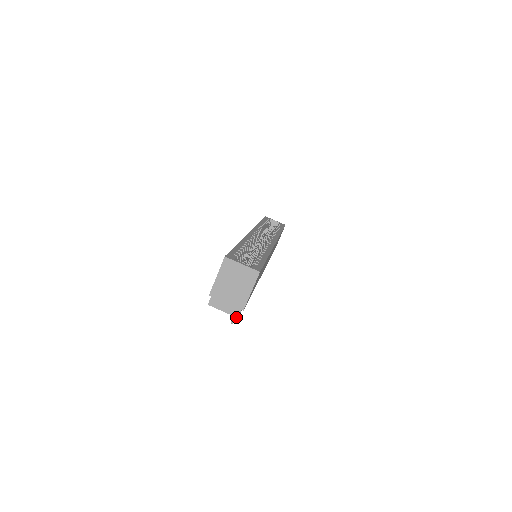
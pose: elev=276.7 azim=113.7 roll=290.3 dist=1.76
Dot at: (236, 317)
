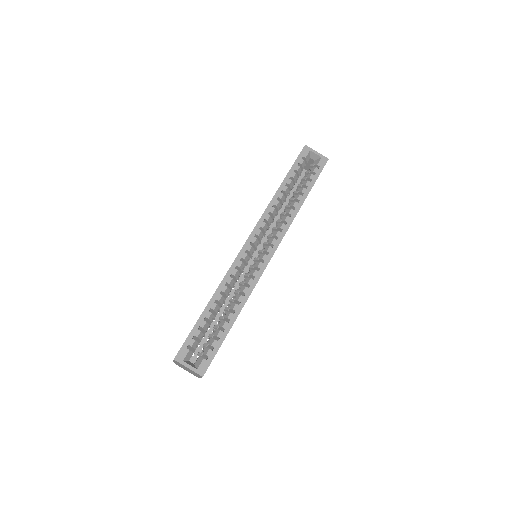
Dot at: occluded
